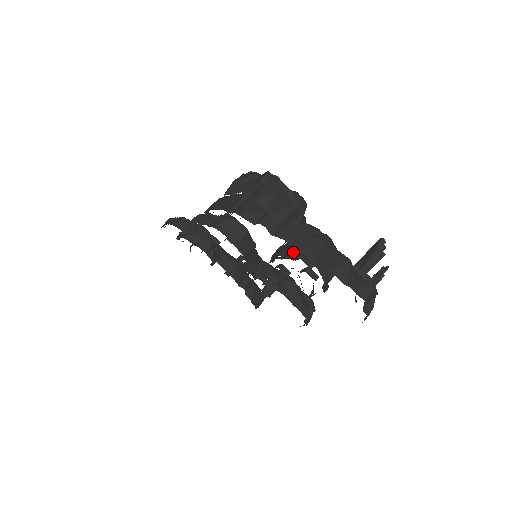
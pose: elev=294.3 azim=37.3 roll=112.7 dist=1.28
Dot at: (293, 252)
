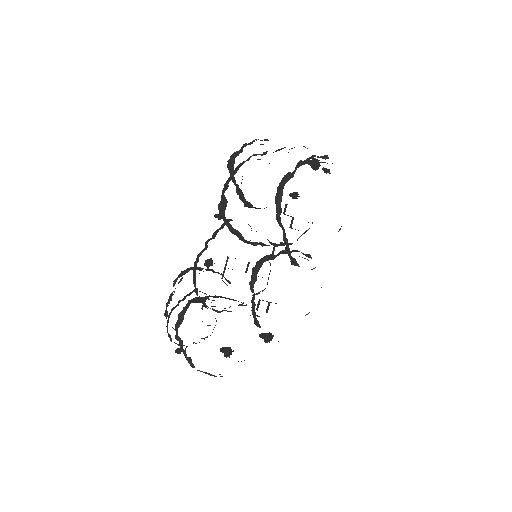
Dot at: (288, 176)
